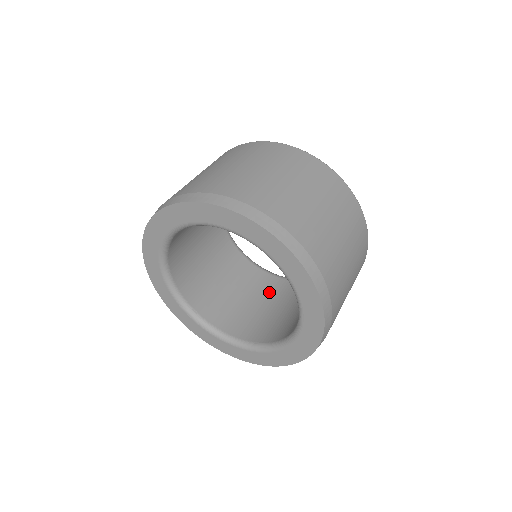
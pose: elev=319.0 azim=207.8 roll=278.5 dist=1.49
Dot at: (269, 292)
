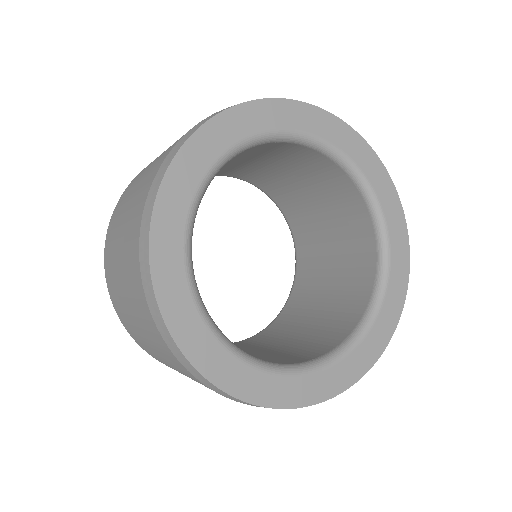
Dot at: (303, 306)
